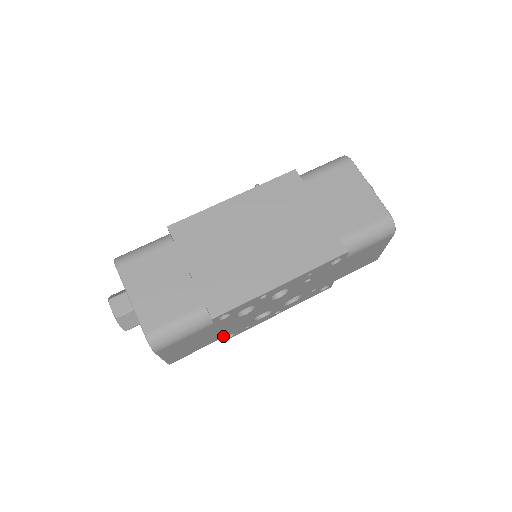
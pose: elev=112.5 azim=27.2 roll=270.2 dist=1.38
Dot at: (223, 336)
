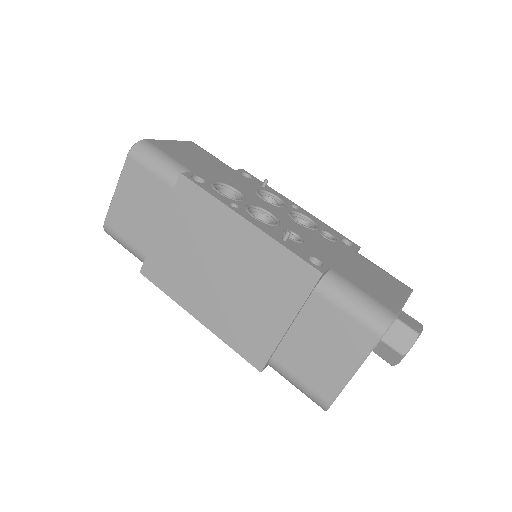
Dot at: occluded
